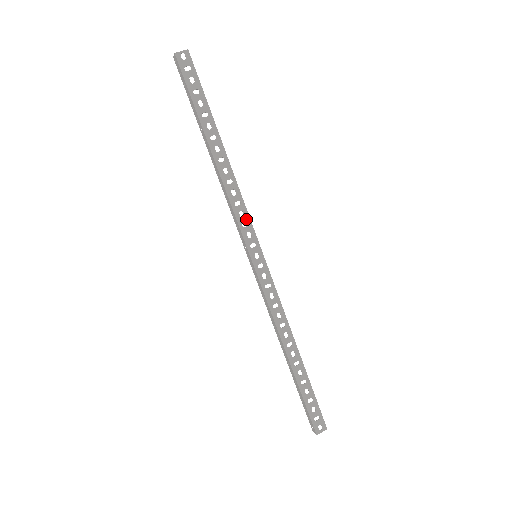
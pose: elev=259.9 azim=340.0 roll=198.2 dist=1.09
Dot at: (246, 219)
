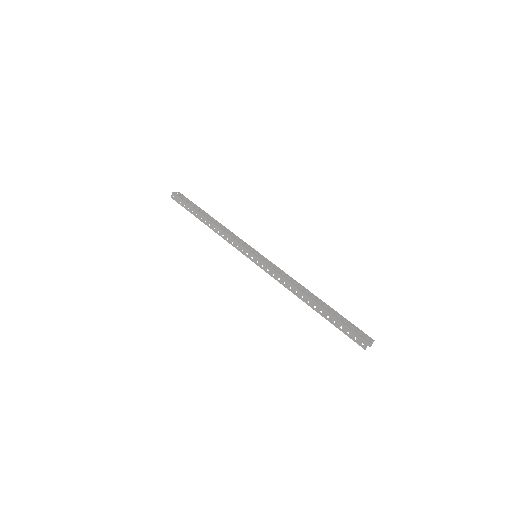
Dot at: (241, 240)
